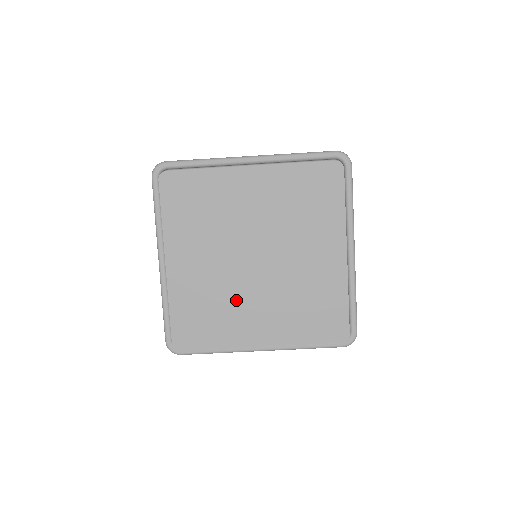
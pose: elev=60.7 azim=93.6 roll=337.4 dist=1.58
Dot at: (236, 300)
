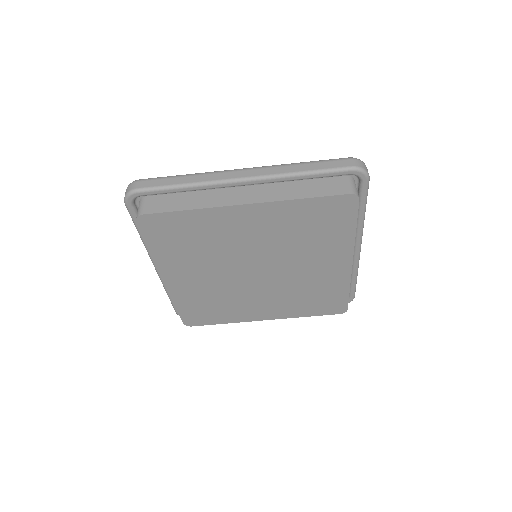
Dot at: (239, 298)
